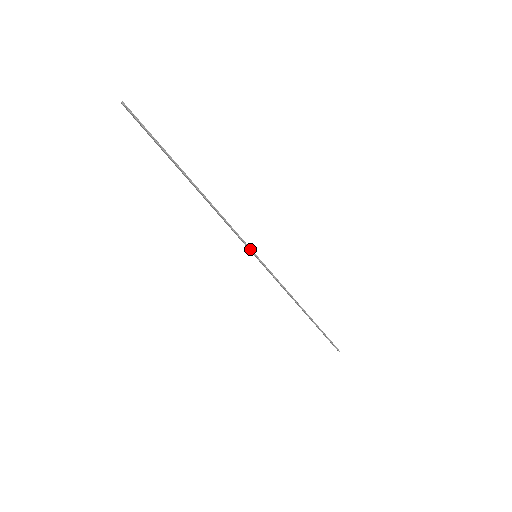
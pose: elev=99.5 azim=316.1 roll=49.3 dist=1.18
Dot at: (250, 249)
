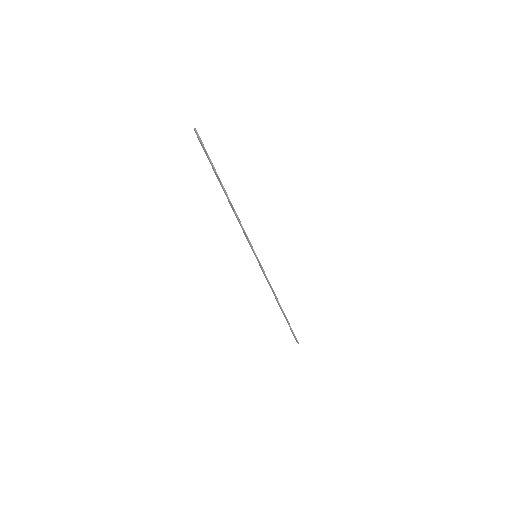
Dot at: (253, 250)
